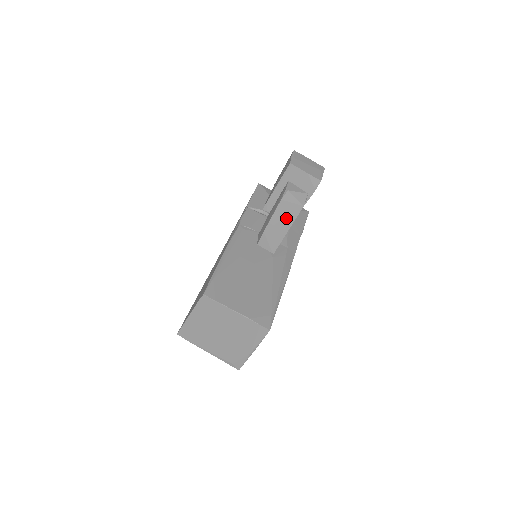
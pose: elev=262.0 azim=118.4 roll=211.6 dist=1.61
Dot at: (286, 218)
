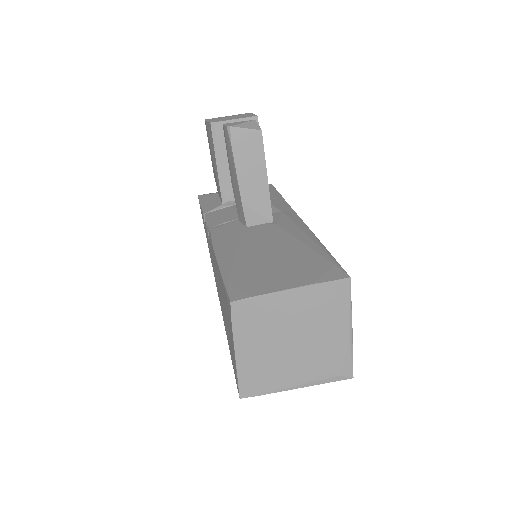
Dot at: (253, 163)
